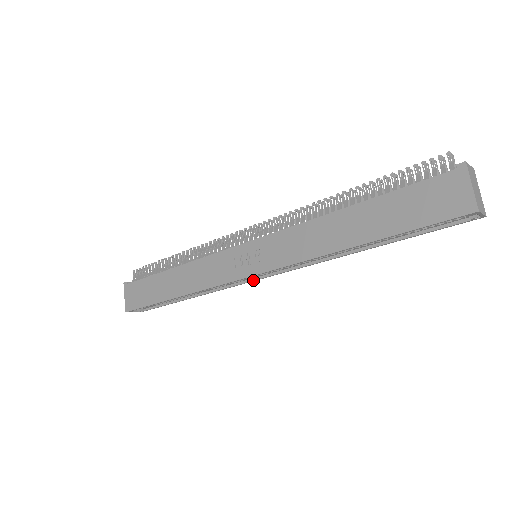
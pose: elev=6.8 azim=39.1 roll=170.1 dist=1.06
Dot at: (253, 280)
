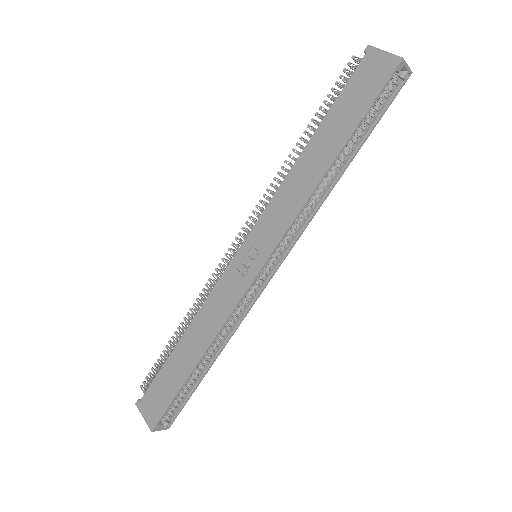
Dot at: (266, 283)
